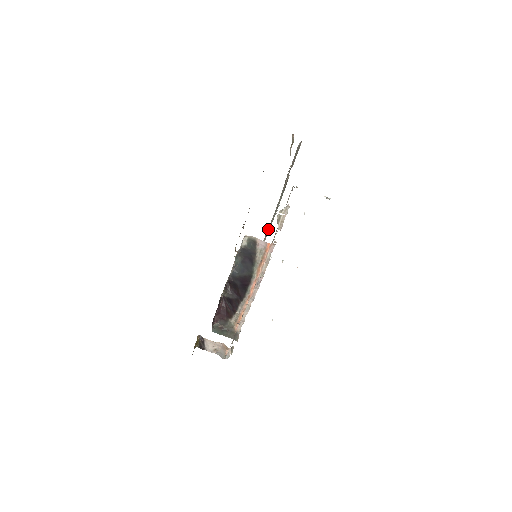
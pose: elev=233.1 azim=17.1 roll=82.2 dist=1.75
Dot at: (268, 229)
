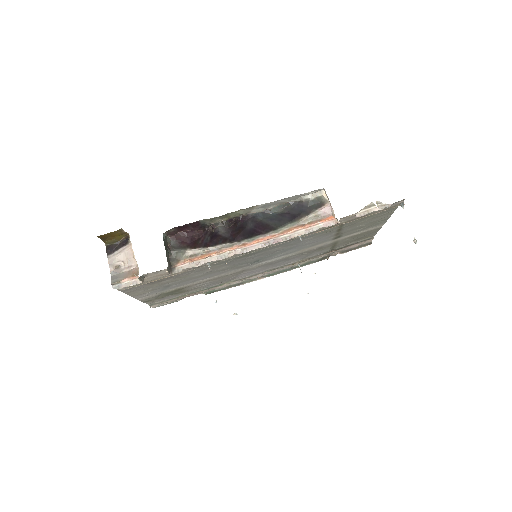
Dot at: (266, 272)
